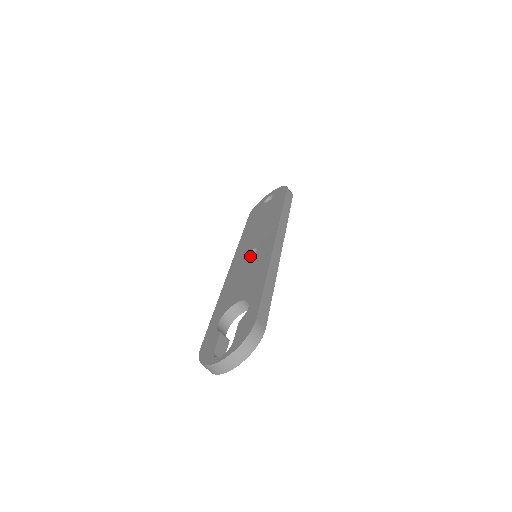
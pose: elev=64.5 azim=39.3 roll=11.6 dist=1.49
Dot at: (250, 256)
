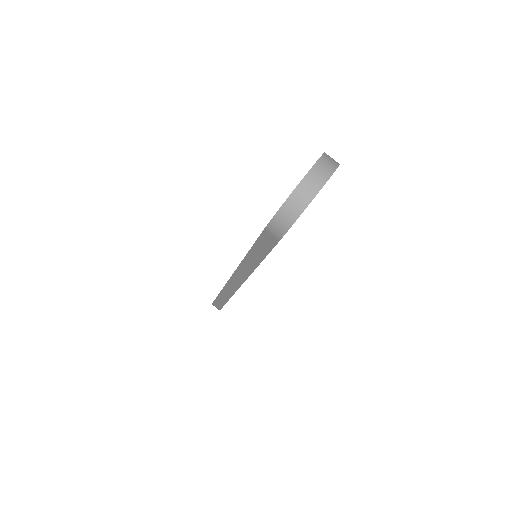
Dot at: occluded
